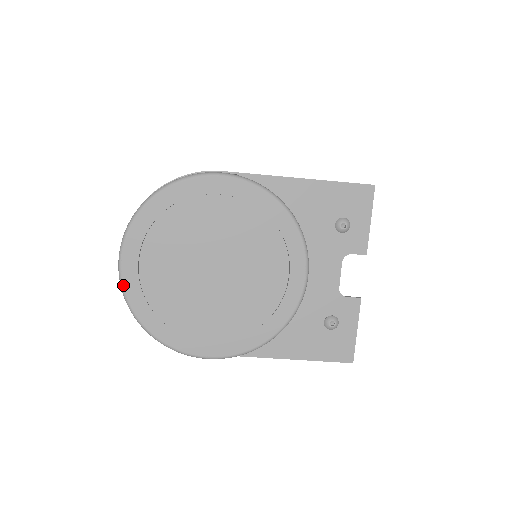
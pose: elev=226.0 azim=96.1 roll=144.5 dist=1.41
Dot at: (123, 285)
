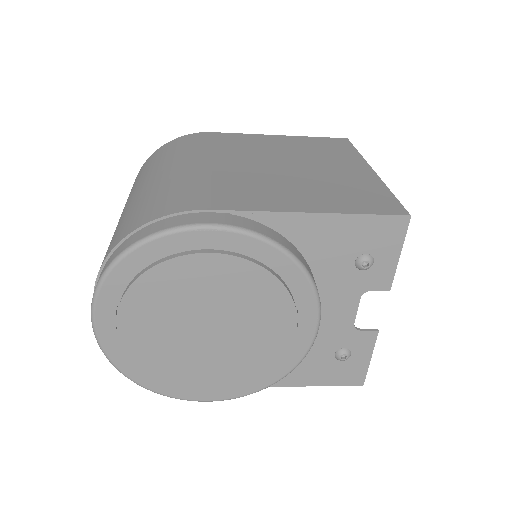
Dot at: (102, 347)
